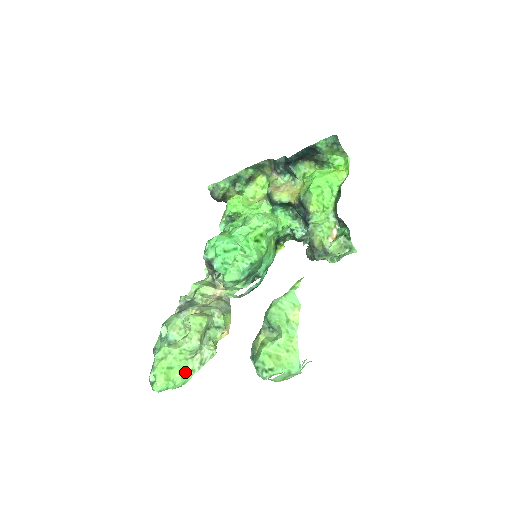
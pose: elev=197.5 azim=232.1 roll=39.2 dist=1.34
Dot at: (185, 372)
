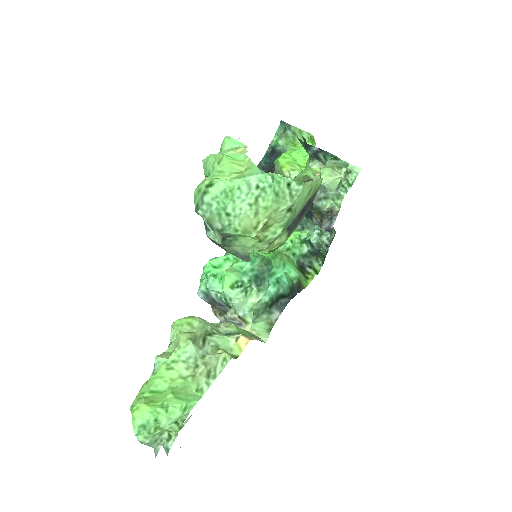
Dot at: (184, 393)
